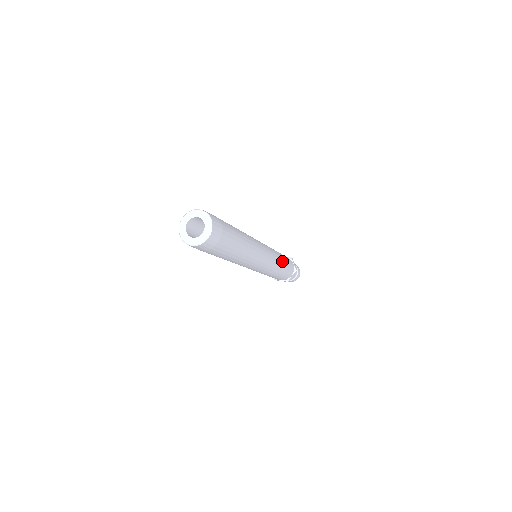
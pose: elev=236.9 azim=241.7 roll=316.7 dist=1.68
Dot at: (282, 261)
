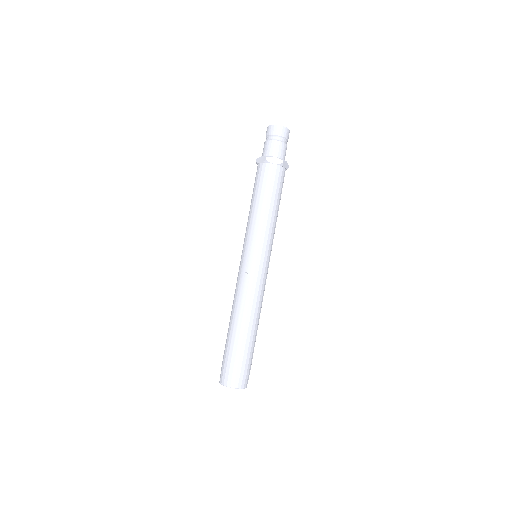
Dot at: (269, 212)
